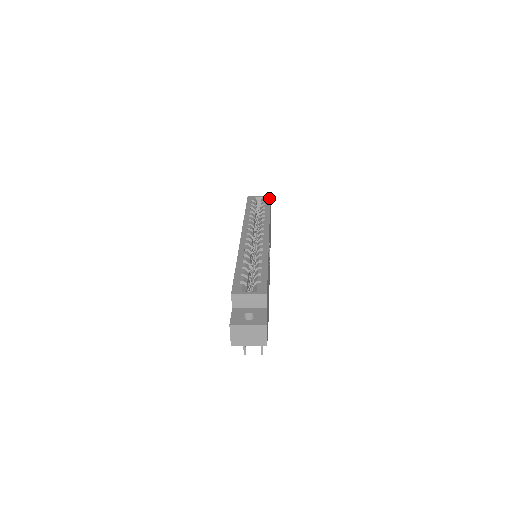
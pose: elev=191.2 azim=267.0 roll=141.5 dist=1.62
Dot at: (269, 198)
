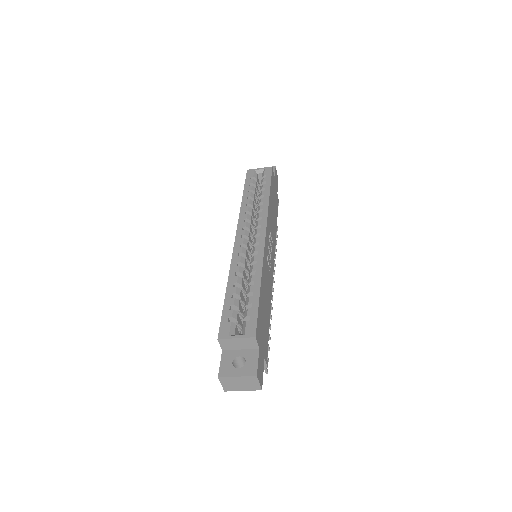
Dot at: (270, 171)
